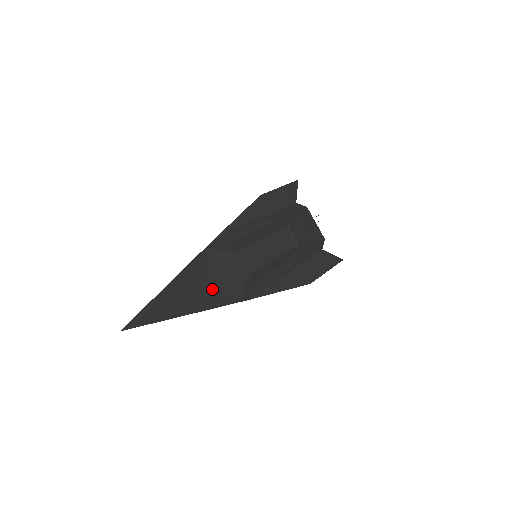
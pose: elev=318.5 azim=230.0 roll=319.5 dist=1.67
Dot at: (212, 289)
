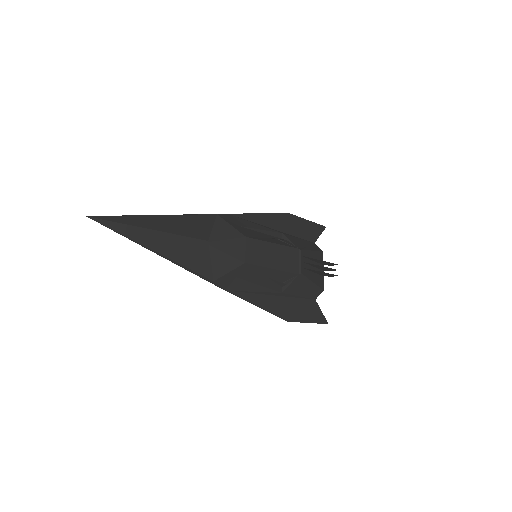
Dot at: (200, 249)
